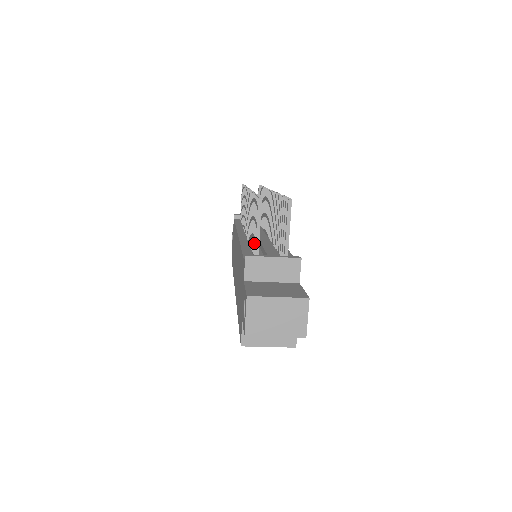
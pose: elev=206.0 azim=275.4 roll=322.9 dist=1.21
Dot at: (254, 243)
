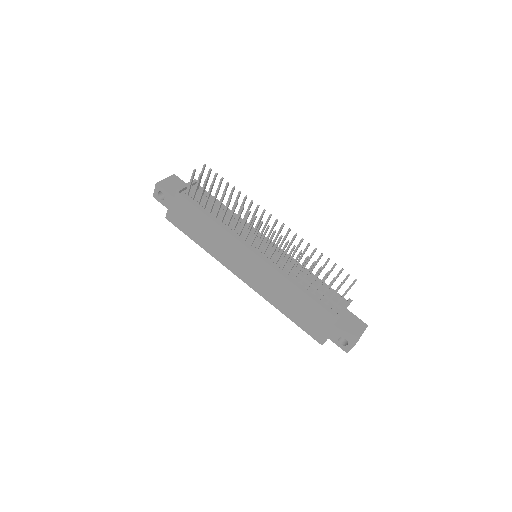
Dot at: occluded
